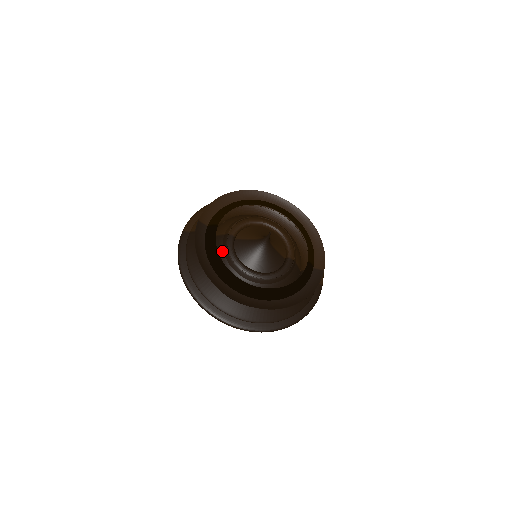
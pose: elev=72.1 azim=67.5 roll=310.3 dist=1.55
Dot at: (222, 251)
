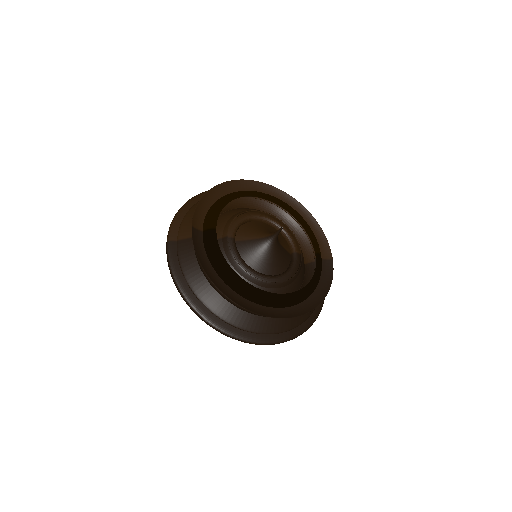
Dot at: (226, 258)
